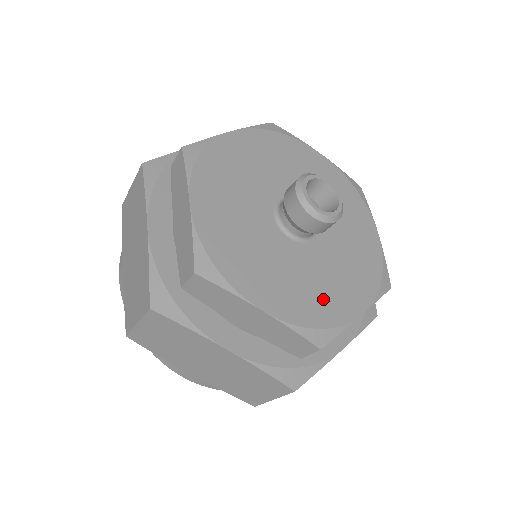
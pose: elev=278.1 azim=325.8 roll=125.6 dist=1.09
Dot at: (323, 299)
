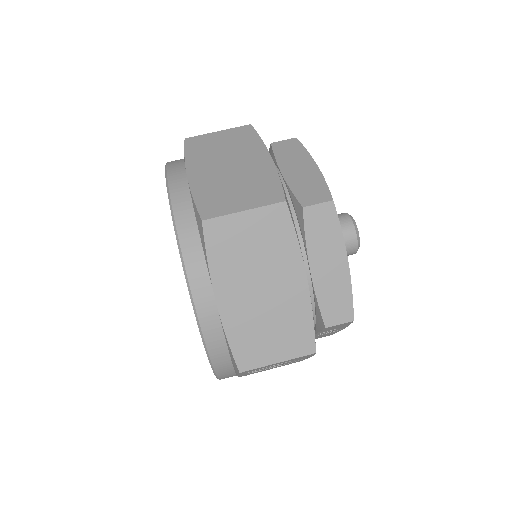
Dot at: occluded
